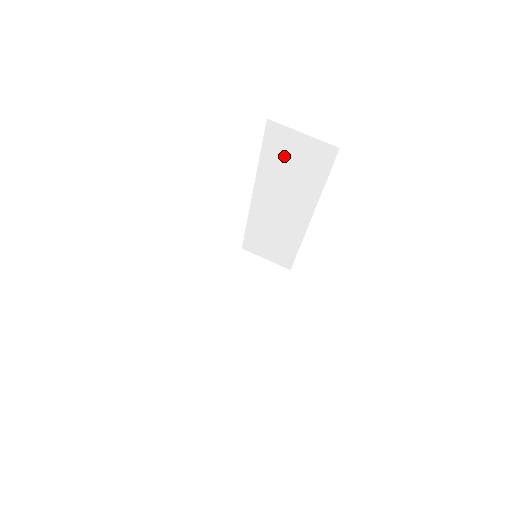
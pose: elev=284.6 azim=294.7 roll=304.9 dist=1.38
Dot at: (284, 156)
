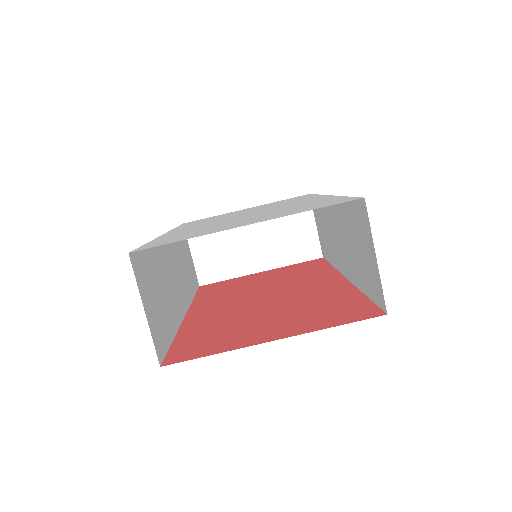
Dot at: (358, 232)
